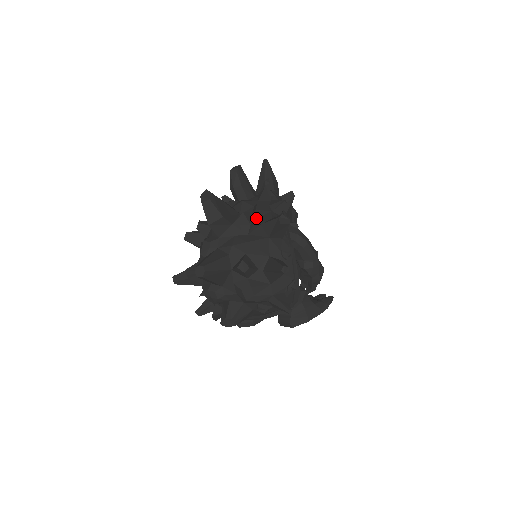
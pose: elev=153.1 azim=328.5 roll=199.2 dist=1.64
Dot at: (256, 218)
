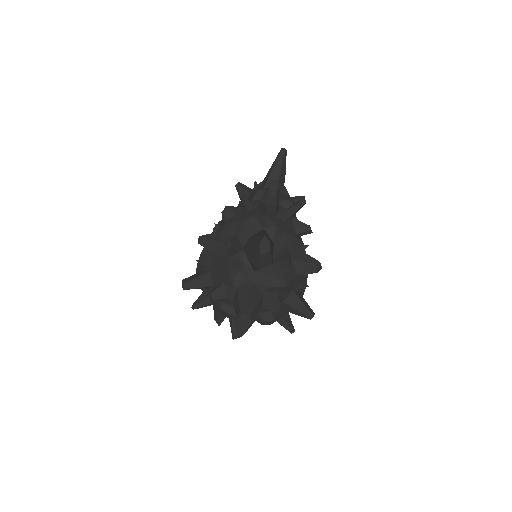
Dot at: occluded
